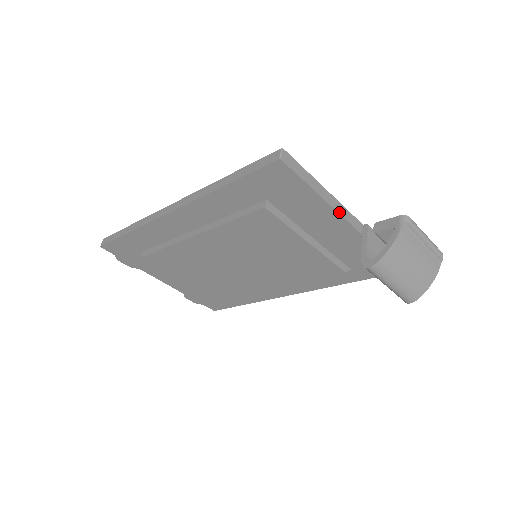
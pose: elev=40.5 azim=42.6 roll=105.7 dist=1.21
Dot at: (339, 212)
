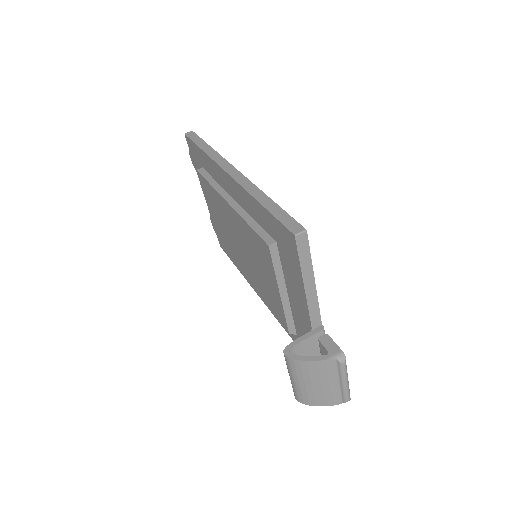
Dot at: (309, 303)
